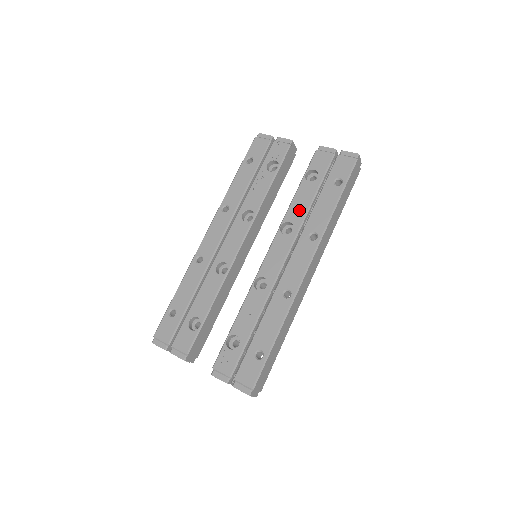
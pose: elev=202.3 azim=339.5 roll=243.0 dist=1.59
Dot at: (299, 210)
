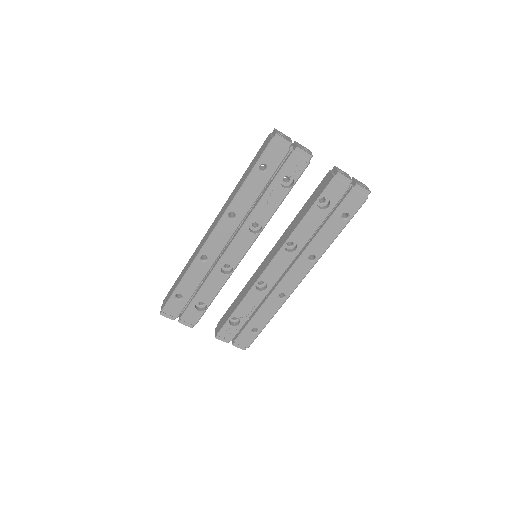
Dot at: (305, 234)
